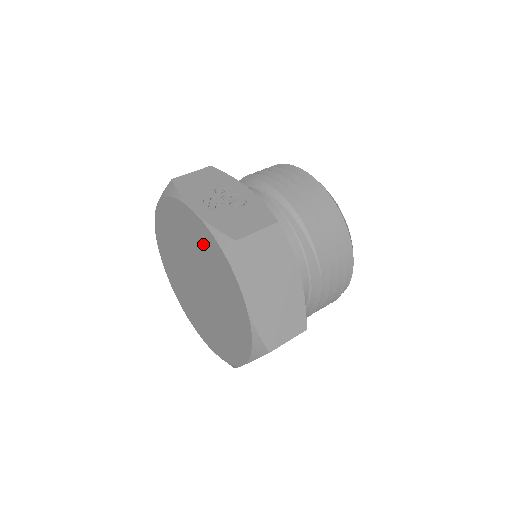
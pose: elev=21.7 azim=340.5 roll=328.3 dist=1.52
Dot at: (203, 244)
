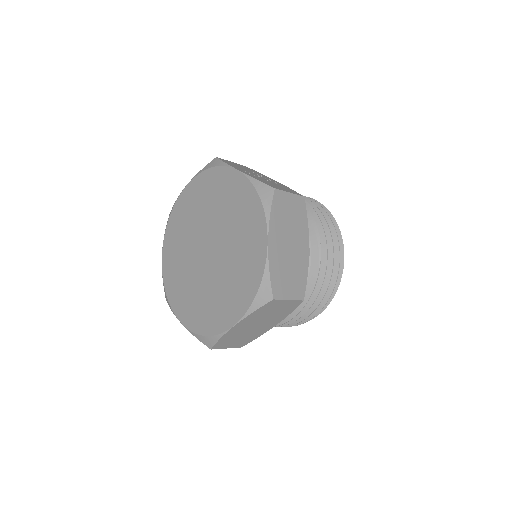
Dot at: (236, 199)
